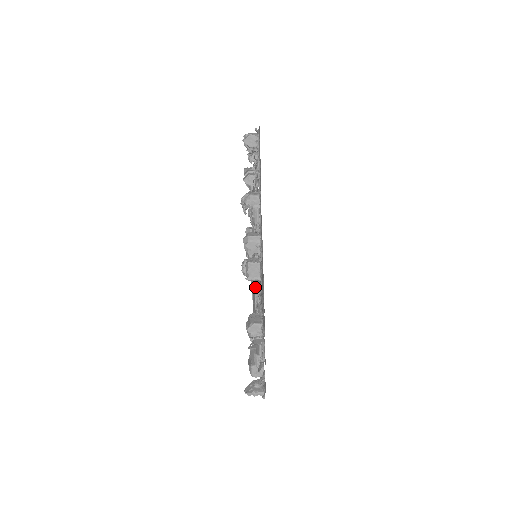
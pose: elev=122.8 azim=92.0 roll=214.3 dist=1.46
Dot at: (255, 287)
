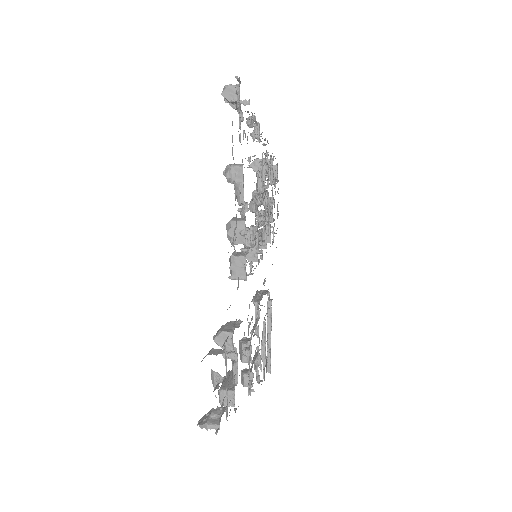
Dot at: (257, 297)
